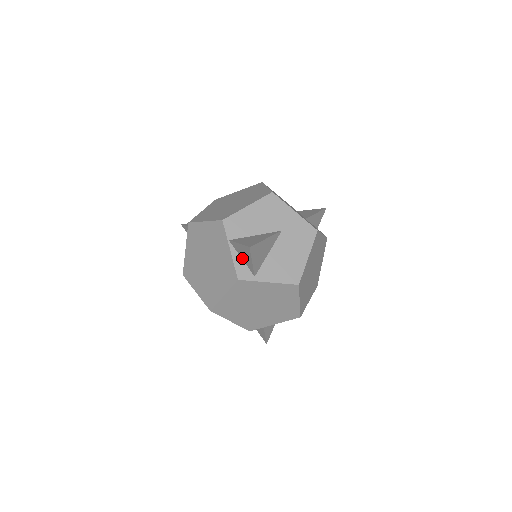
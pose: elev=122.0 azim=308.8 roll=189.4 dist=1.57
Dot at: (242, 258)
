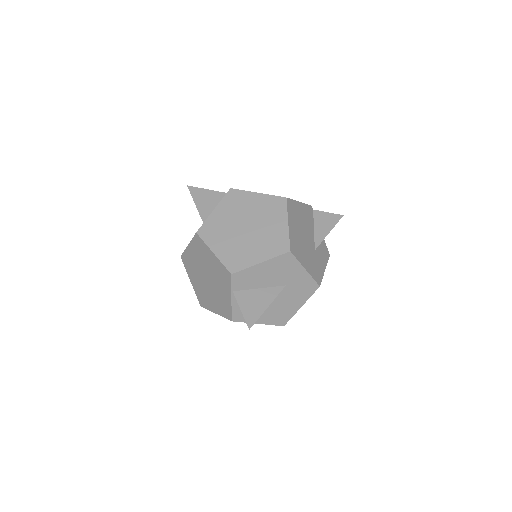
Dot at: occluded
